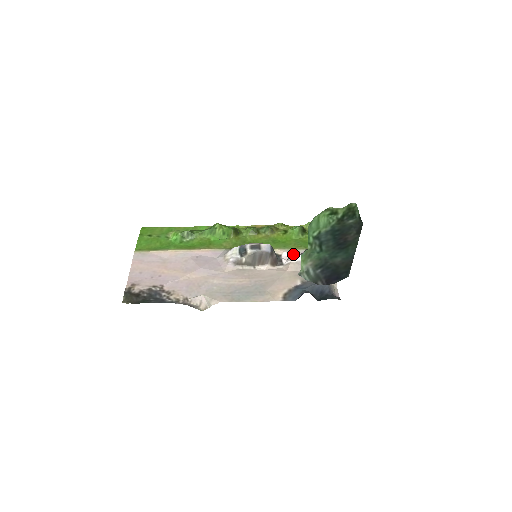
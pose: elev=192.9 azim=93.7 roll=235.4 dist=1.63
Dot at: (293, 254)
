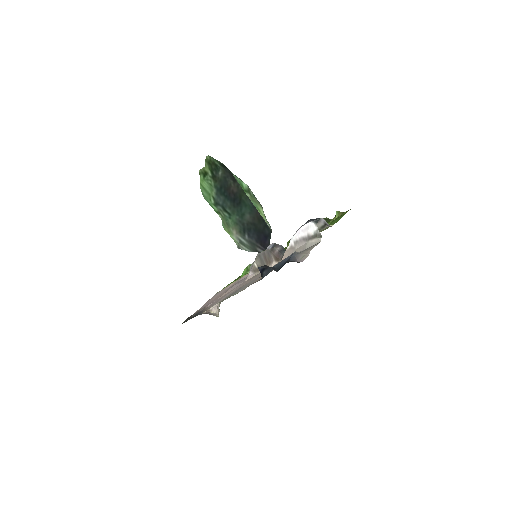
Dot at: occluded
